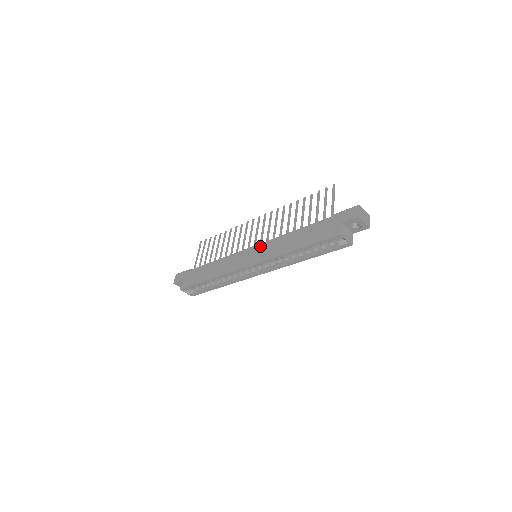
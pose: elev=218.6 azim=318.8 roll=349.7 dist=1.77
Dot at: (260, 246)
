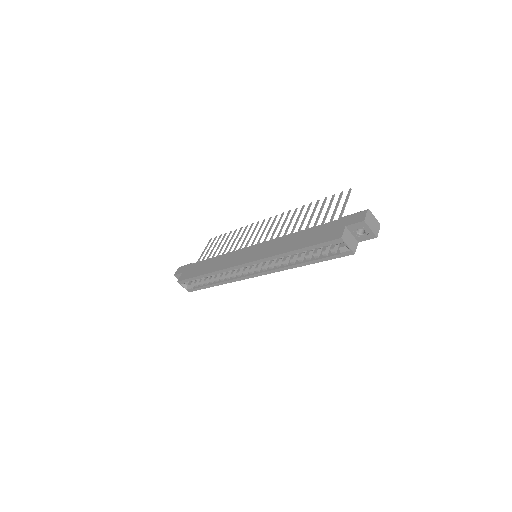
Dot at: (261, 245)
